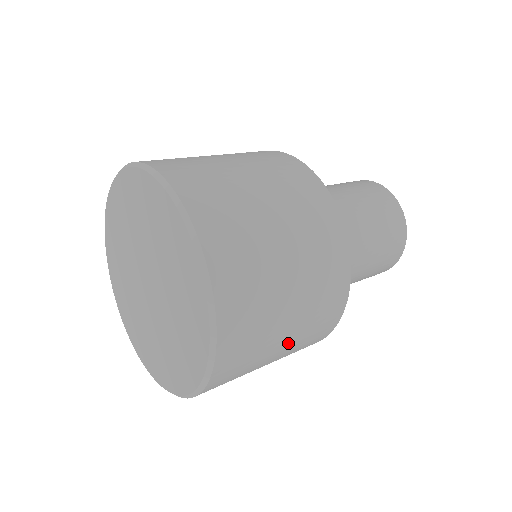
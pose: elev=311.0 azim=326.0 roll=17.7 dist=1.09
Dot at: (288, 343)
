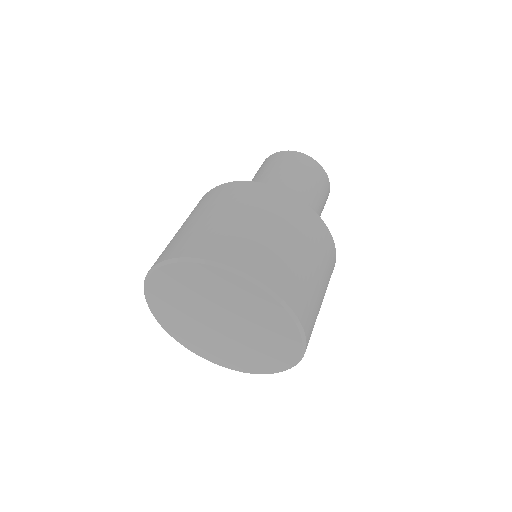
Dot at: occluded
